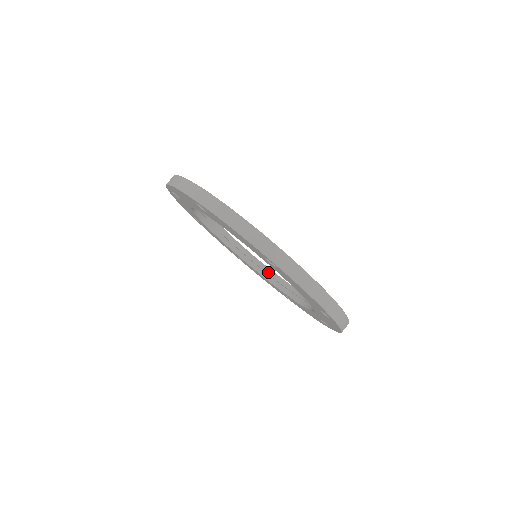
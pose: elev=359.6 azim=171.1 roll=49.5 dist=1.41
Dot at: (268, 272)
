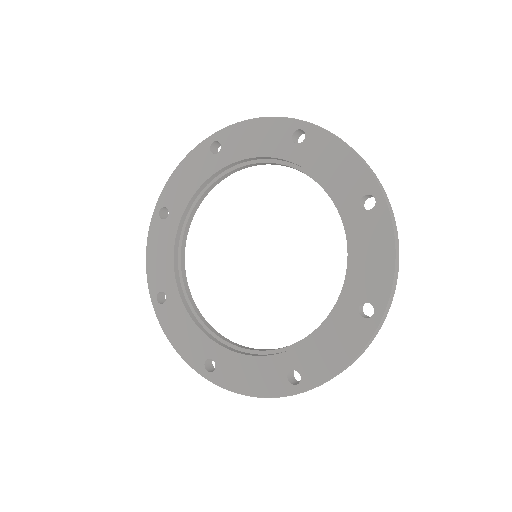
Dot at: (203, 320)
